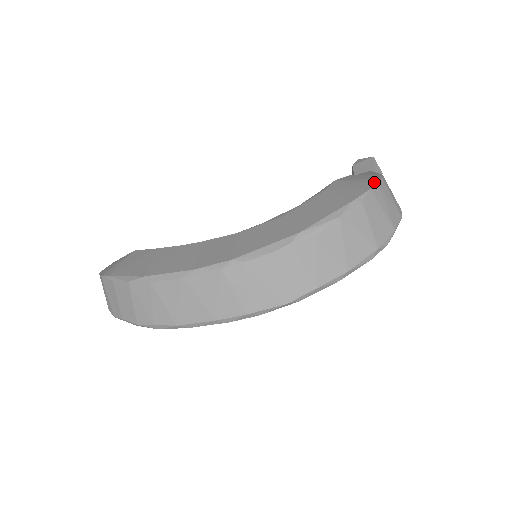
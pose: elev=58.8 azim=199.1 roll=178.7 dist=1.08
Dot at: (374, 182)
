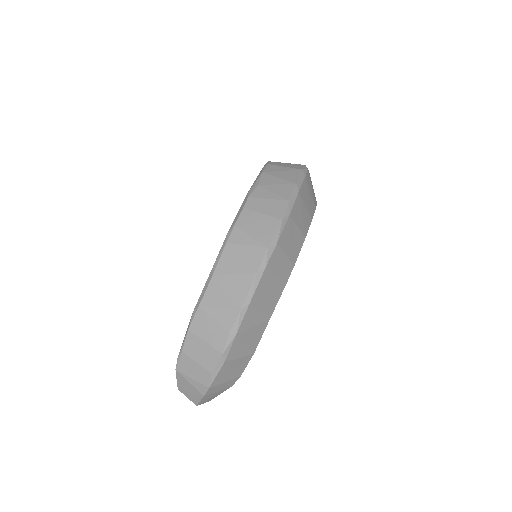
Dot at: occluded
